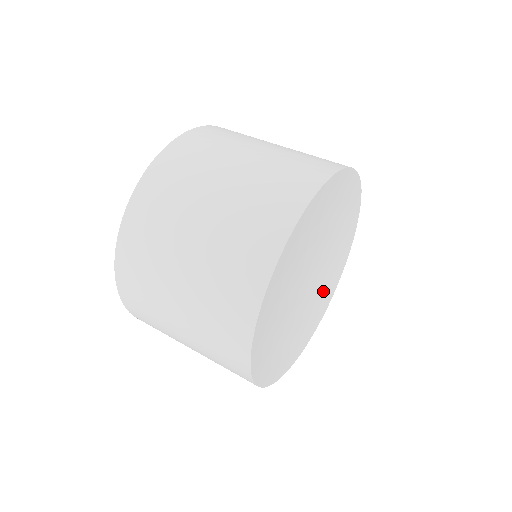
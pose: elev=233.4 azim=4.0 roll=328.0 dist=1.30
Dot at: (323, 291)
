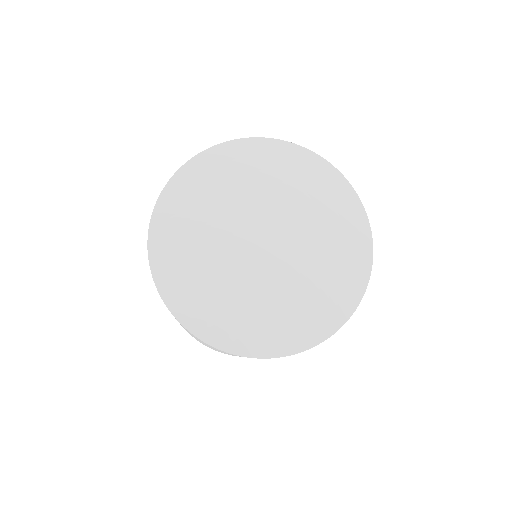
Dot at: (246, 310)
